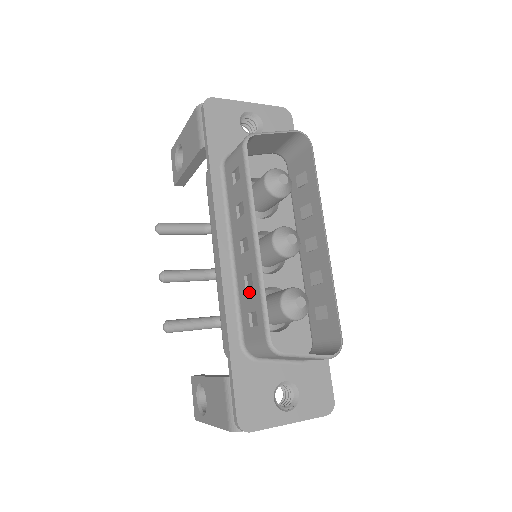
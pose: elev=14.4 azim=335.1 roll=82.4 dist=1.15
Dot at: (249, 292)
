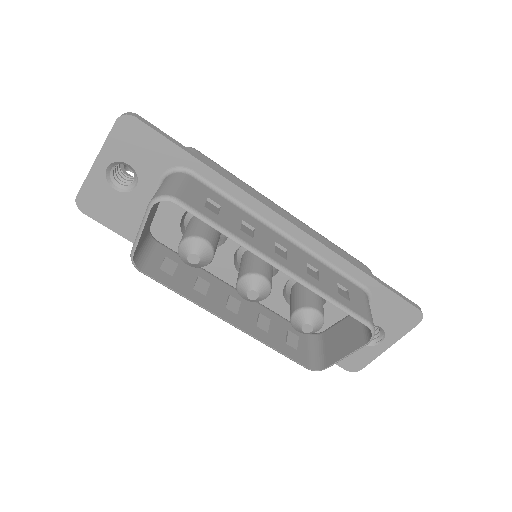
Dot at: (269, 330)
